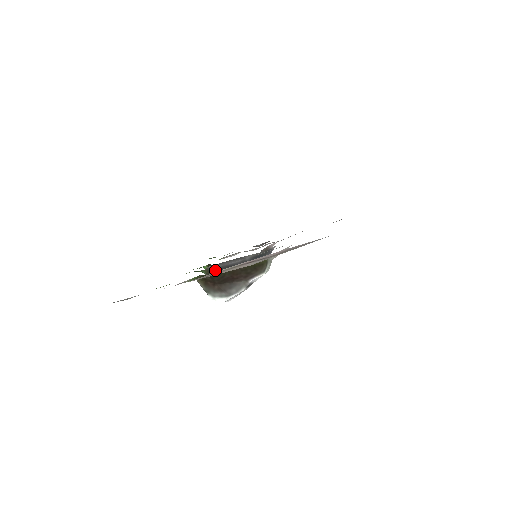
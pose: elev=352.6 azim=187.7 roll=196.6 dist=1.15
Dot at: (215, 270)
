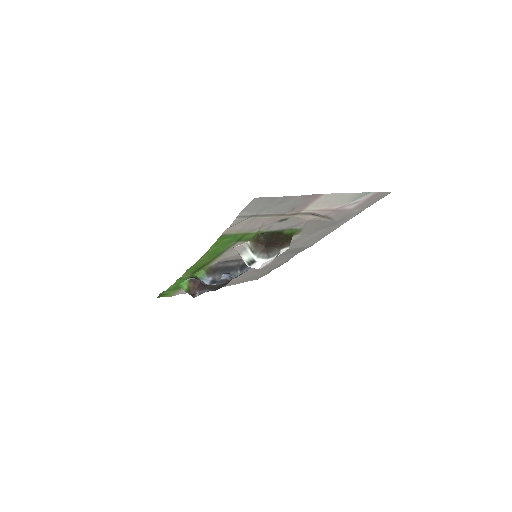
Dot at: (216, 269)
